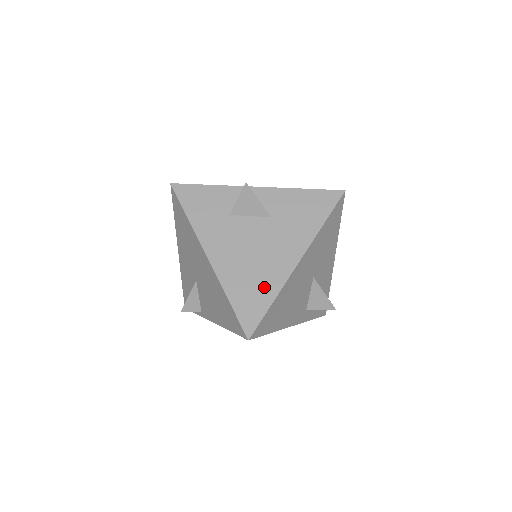
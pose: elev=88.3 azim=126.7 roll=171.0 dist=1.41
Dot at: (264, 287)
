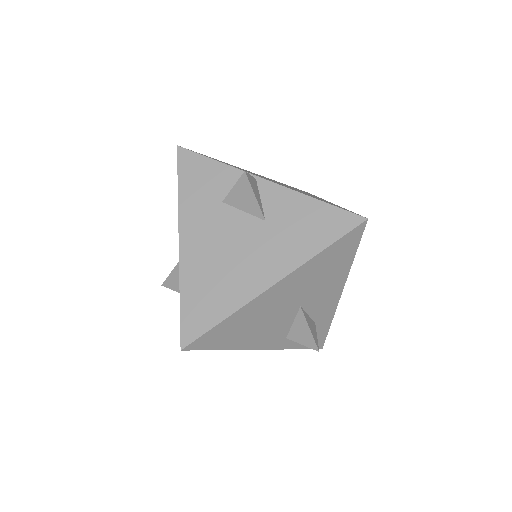
Dot at: (222, 298)
